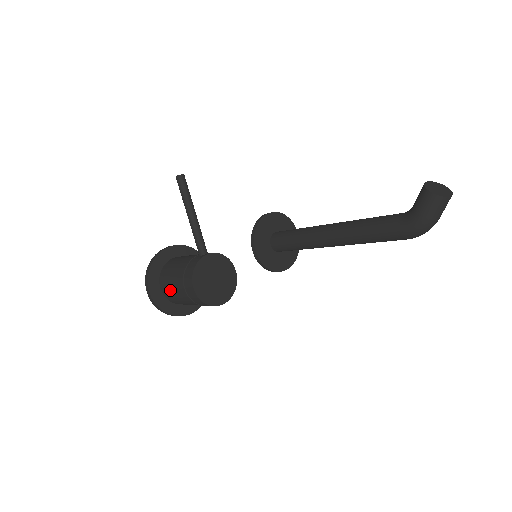
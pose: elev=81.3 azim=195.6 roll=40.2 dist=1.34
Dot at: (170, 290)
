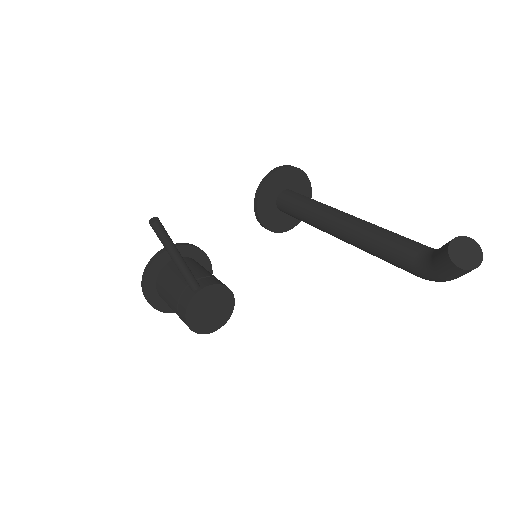
Dot at: (168, 305)
